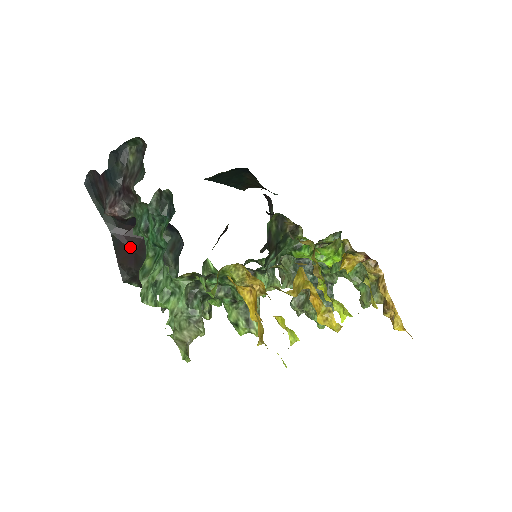
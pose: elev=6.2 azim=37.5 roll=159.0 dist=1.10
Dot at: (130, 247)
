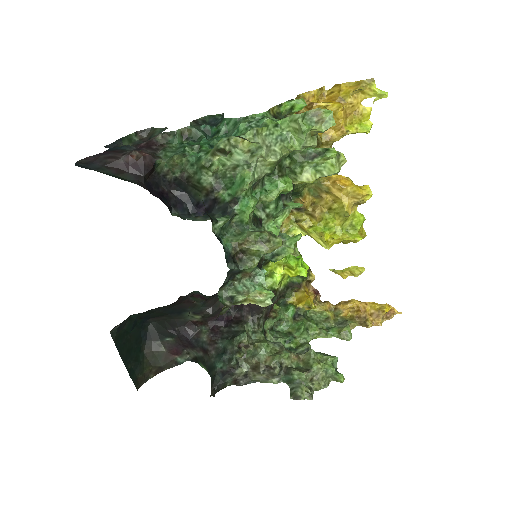
Dot at: occluded
